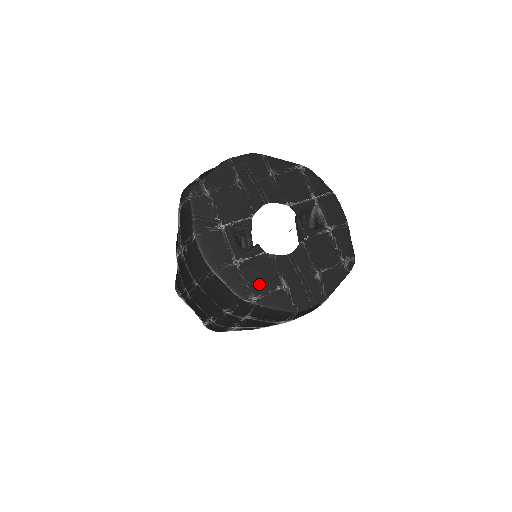
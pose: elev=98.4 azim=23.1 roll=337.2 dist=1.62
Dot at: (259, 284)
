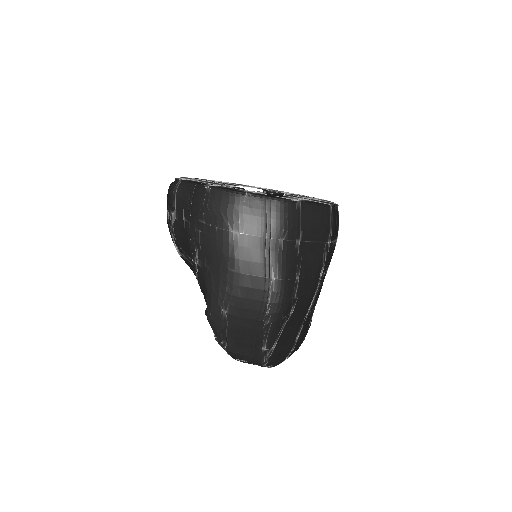
Dot at: occluded
